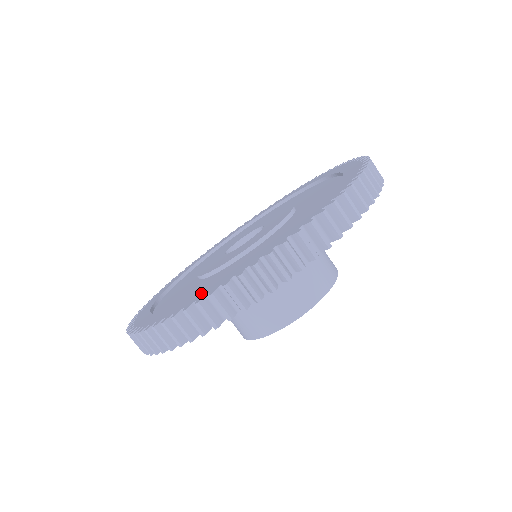
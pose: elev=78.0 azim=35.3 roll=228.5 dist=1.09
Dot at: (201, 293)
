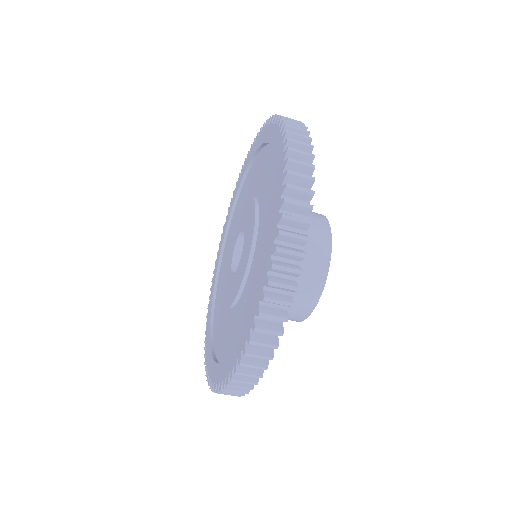
Dot at: (233, 354)
